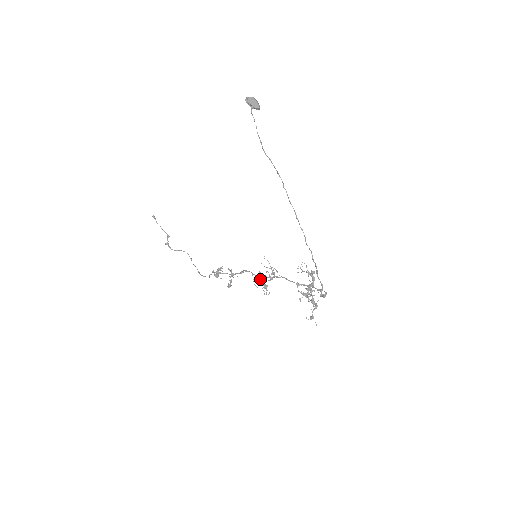
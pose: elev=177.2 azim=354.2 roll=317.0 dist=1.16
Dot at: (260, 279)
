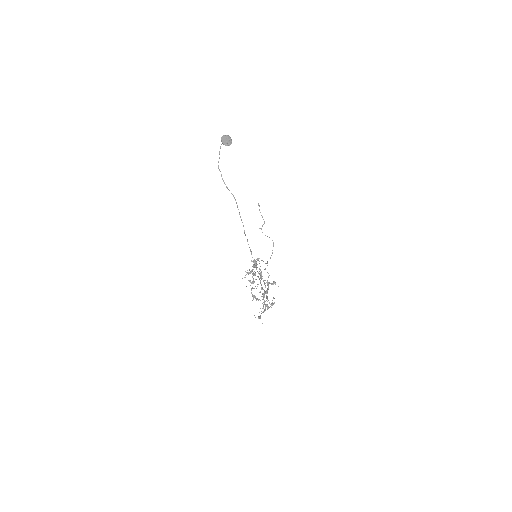
Dot at: occluded
